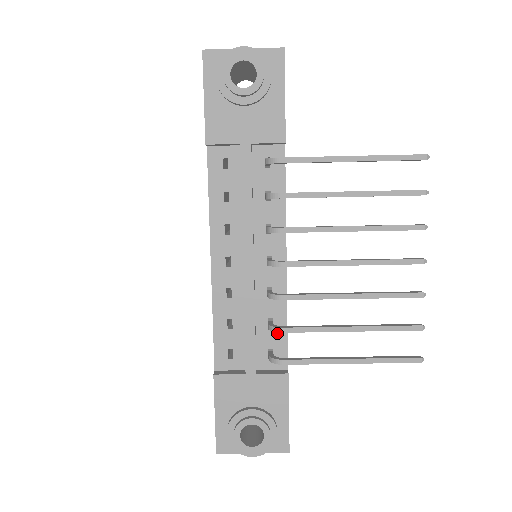
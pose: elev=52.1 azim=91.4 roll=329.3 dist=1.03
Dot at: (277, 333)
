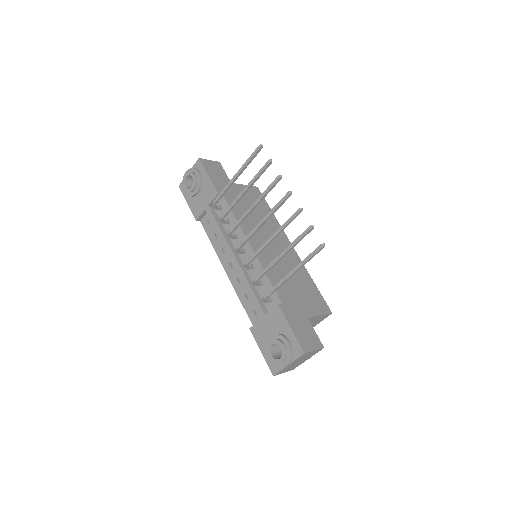
Dot at: (267, 286)
